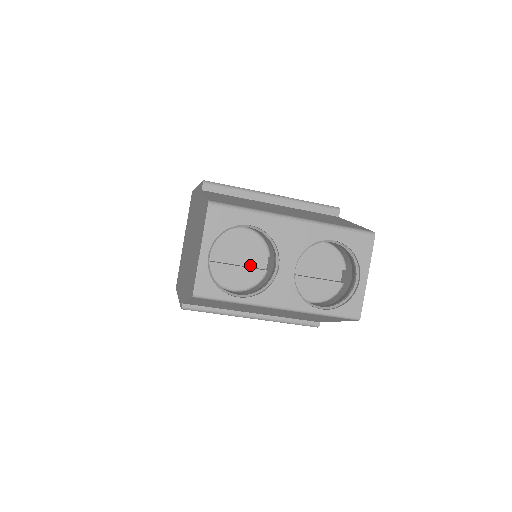
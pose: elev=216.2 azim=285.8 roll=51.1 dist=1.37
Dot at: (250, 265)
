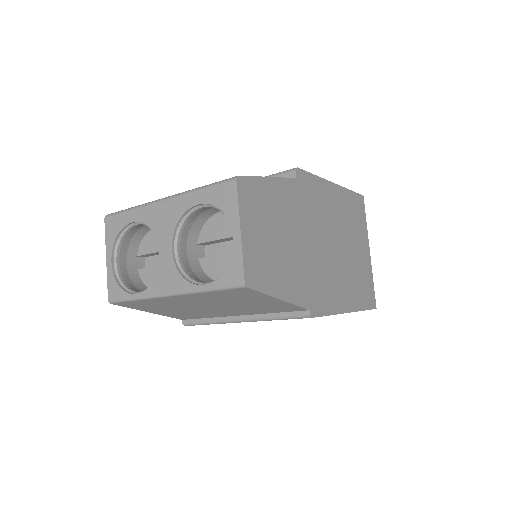
Dot at: occluded
